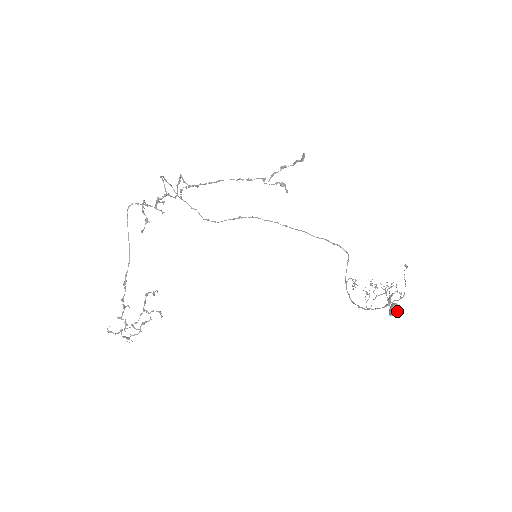
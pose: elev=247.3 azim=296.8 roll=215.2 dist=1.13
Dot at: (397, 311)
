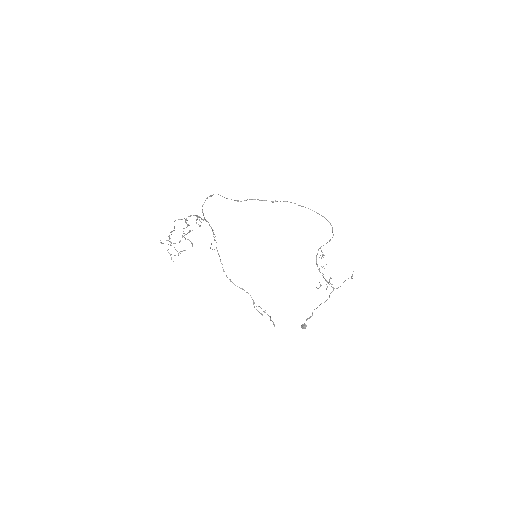
Dot at: (305, 327)
